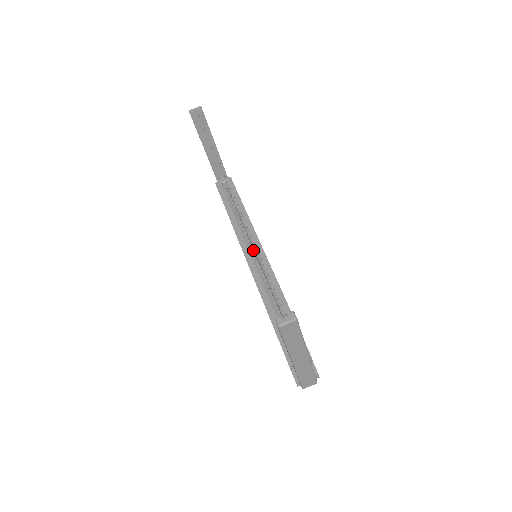
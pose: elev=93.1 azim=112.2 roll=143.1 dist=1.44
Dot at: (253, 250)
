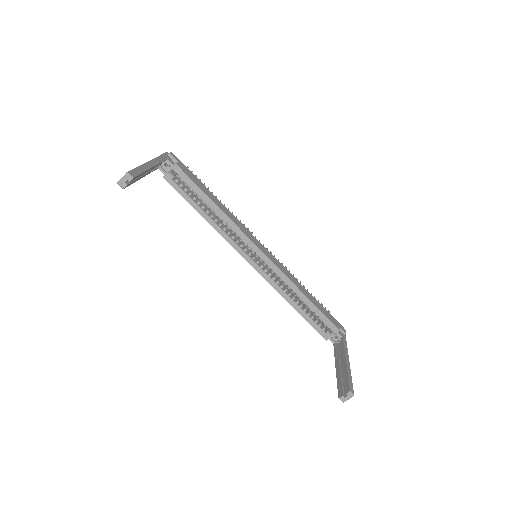
Dot at: occluded
